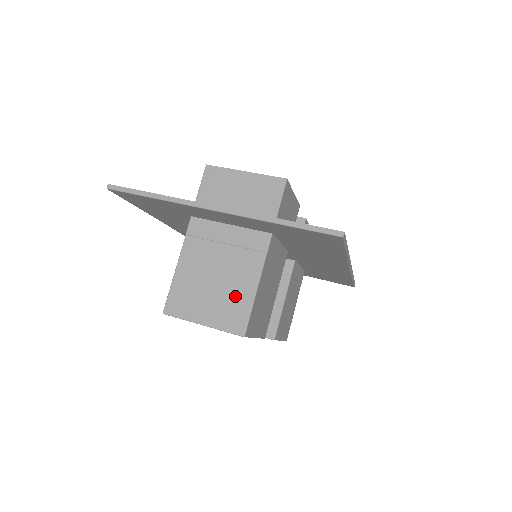
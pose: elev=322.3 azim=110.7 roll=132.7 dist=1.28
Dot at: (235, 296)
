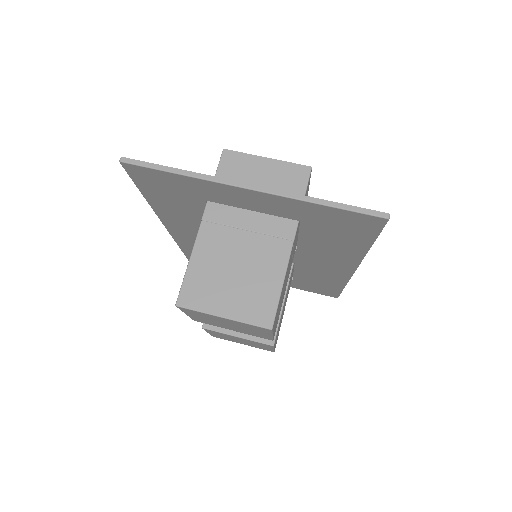
Dot at: (260, 286)
